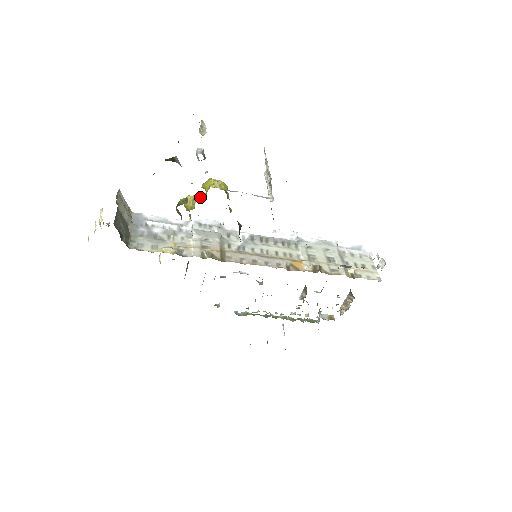
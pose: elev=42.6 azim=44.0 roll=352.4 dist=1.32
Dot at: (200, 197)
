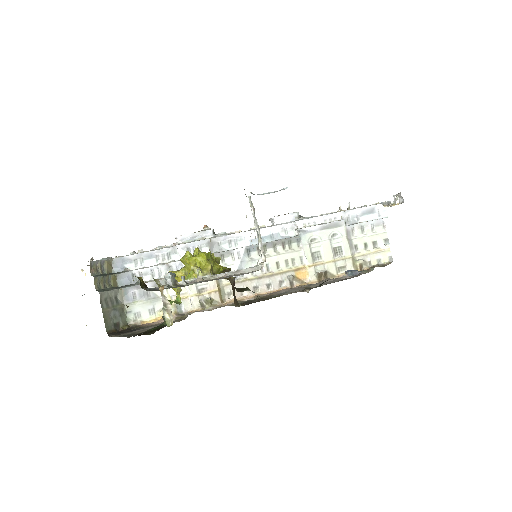
Dot at: (182, 274)
